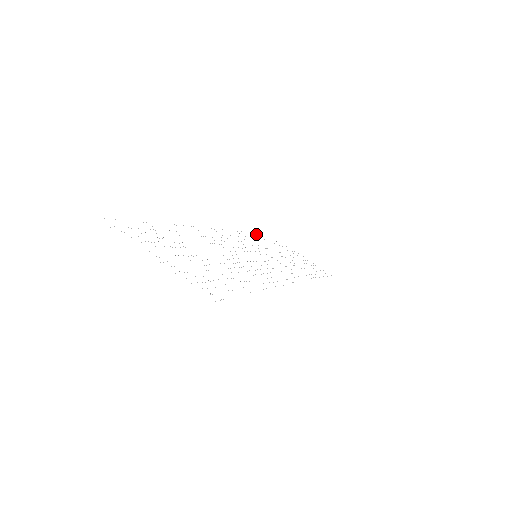
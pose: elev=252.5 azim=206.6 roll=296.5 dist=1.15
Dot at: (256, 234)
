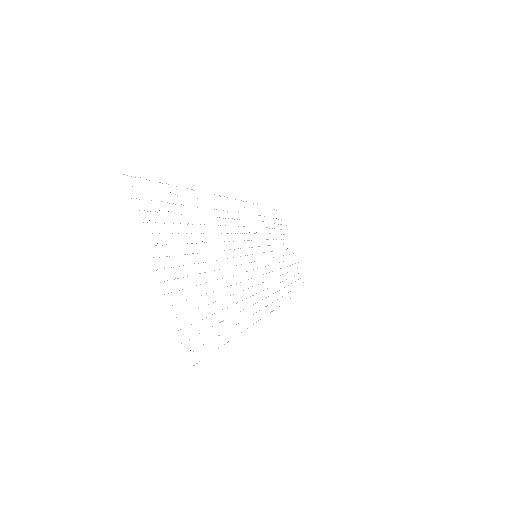
Dot at: occluded
